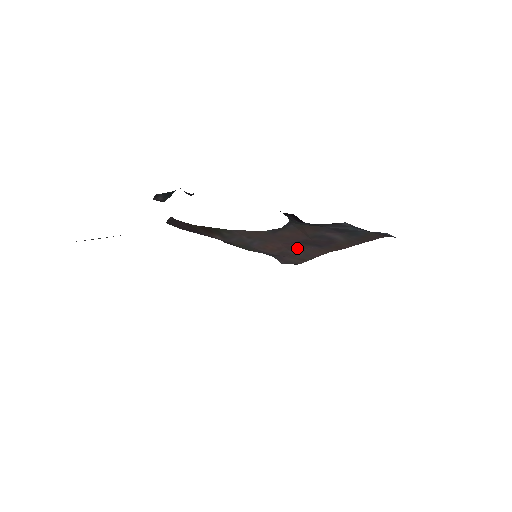
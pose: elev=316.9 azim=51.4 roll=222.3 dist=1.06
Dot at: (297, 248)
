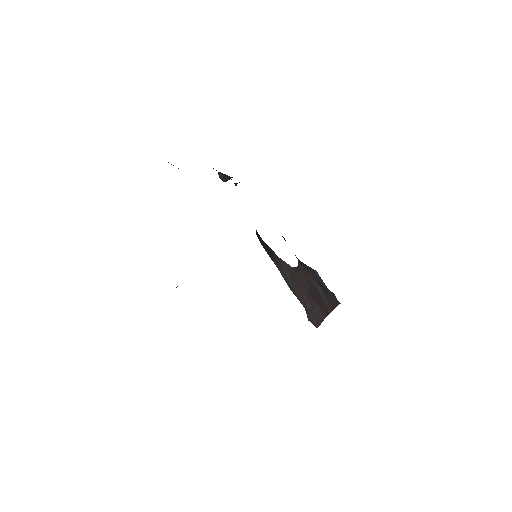
Dot at: (311, 301)
